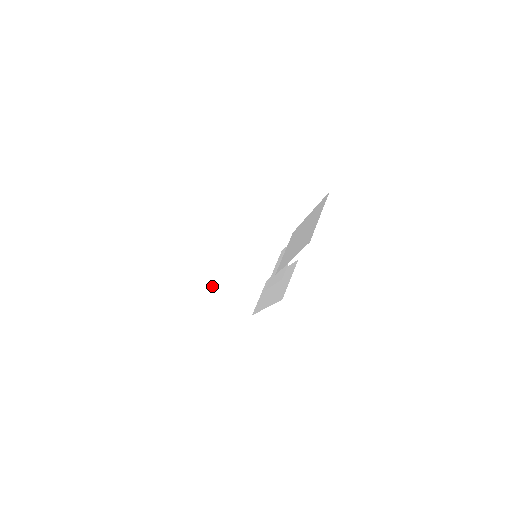
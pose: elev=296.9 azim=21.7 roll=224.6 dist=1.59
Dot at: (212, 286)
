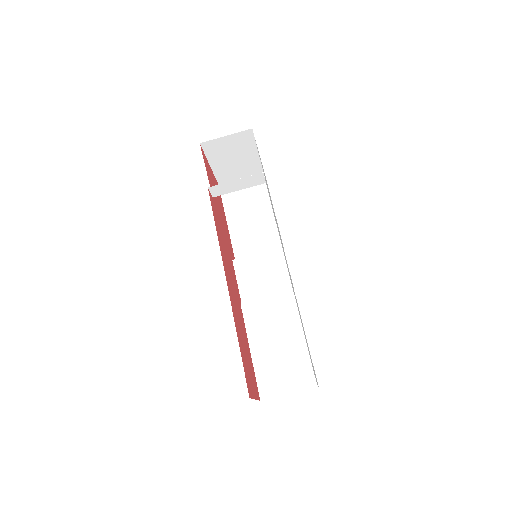
Dot at: (216, 145)
